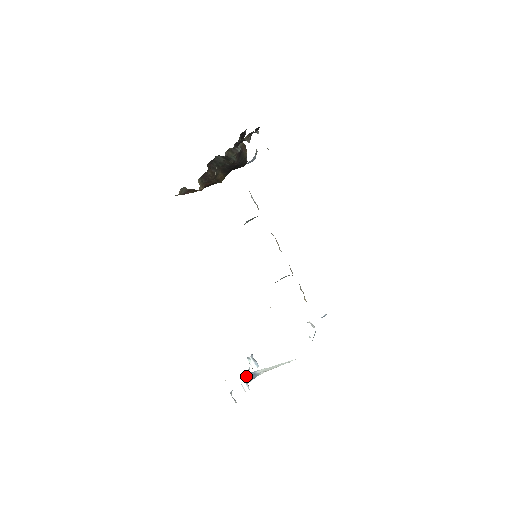
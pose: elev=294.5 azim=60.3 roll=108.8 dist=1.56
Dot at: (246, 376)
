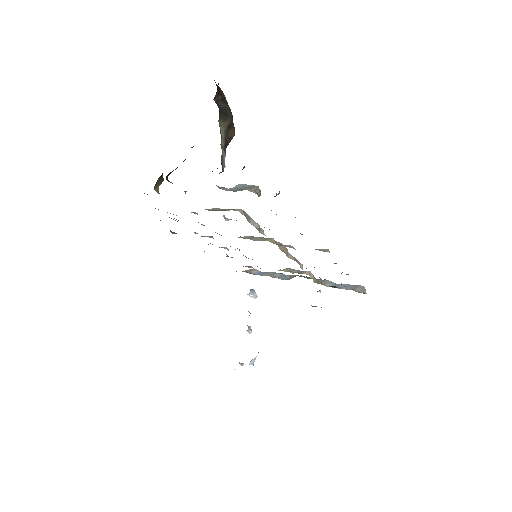
Dot at: (252, 359)
